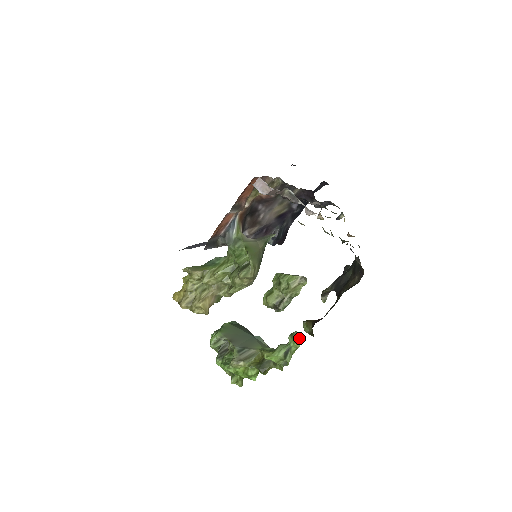
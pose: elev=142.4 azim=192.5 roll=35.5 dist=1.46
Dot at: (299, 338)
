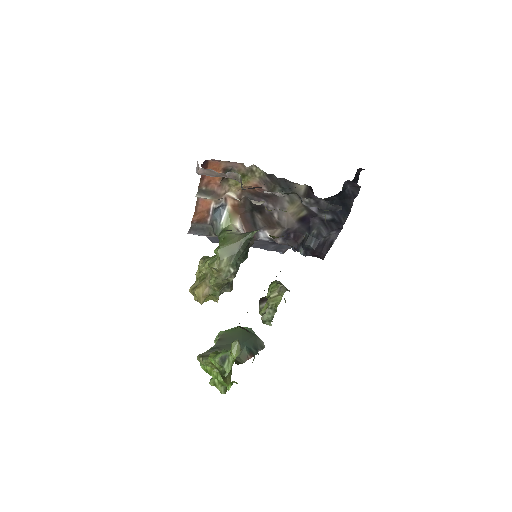
Dot at: (236, 347)
